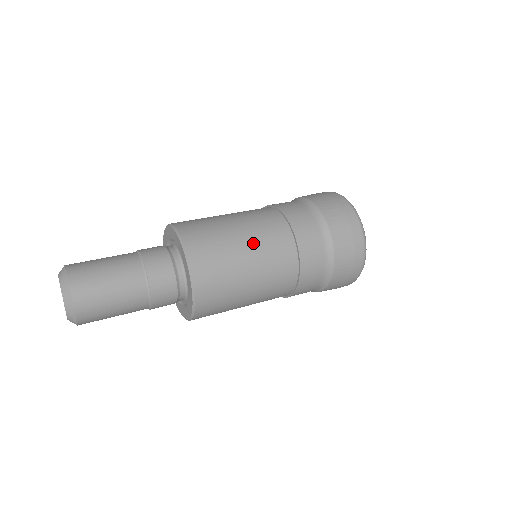
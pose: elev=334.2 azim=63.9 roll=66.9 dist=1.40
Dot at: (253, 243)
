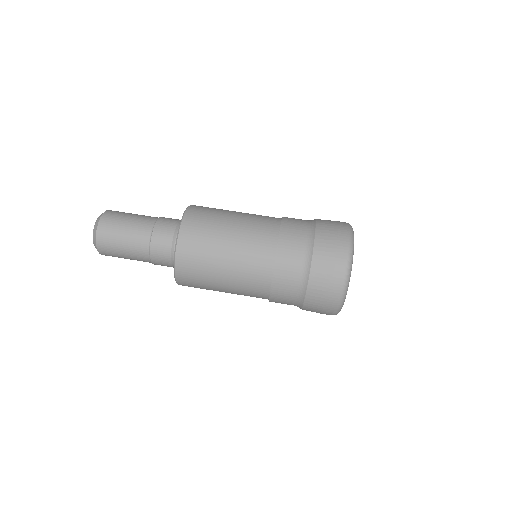
Dot at: (232, 276)
